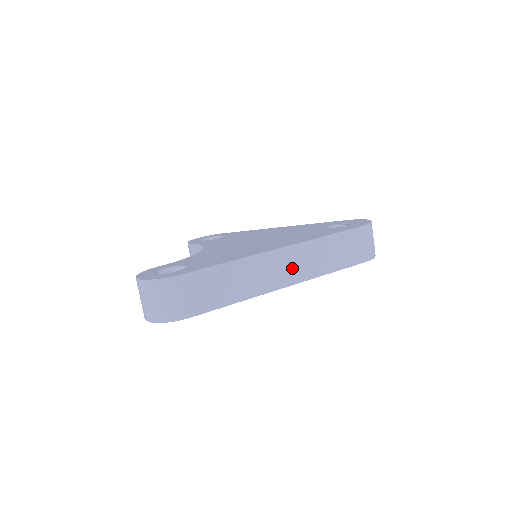
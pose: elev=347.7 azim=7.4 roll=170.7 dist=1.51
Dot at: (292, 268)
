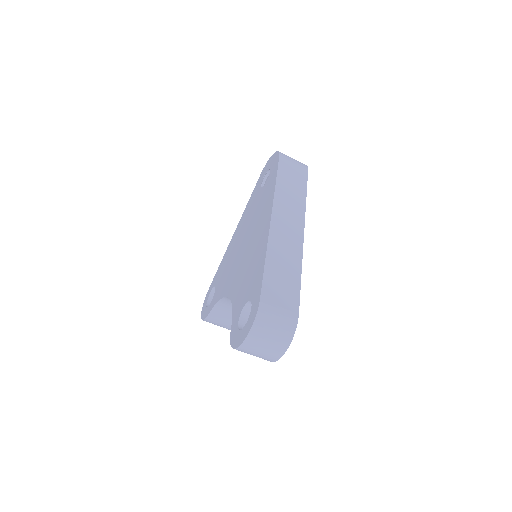
Dot at: (290, 221)
